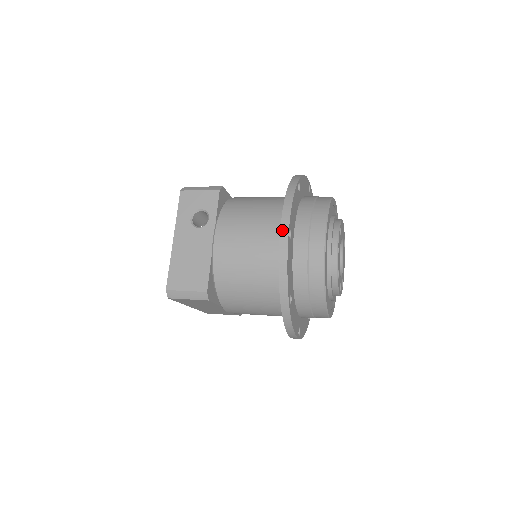
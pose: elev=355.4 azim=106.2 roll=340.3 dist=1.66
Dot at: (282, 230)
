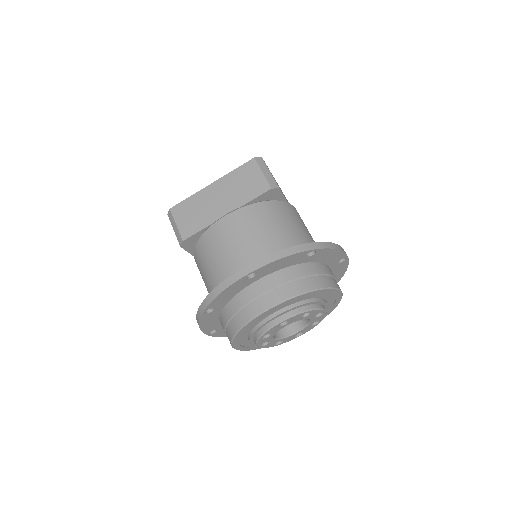
Dot at: occluded
